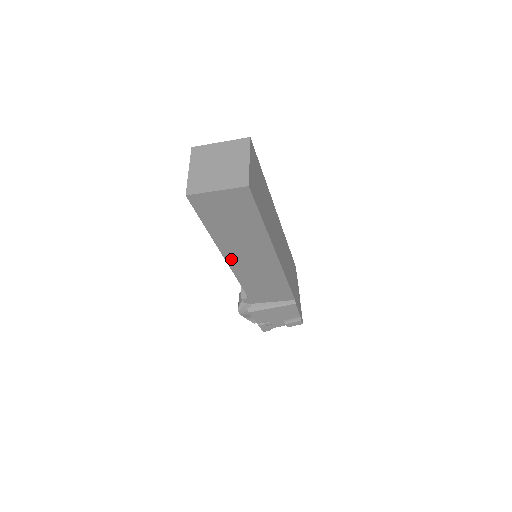
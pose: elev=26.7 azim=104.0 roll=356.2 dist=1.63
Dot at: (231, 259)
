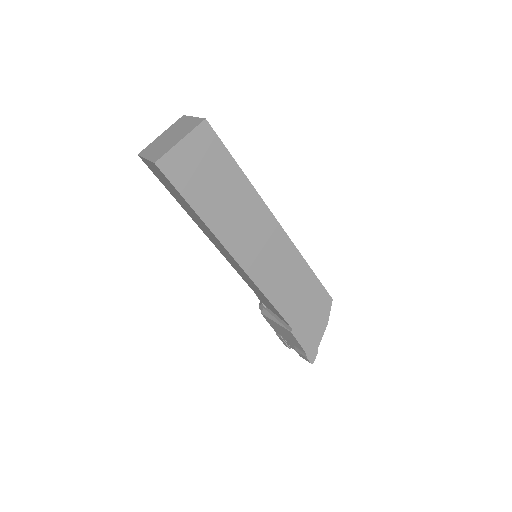
Dot at: (213, 242)
